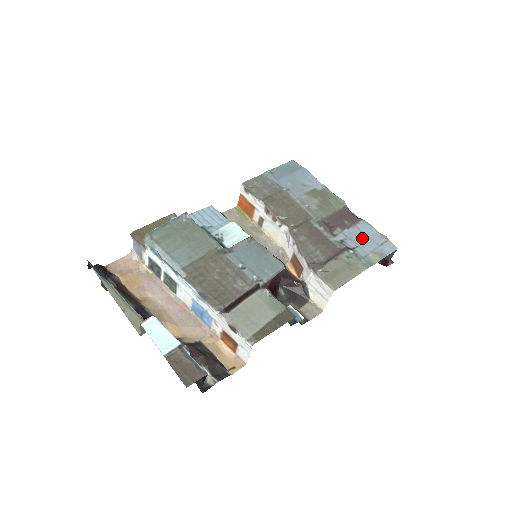
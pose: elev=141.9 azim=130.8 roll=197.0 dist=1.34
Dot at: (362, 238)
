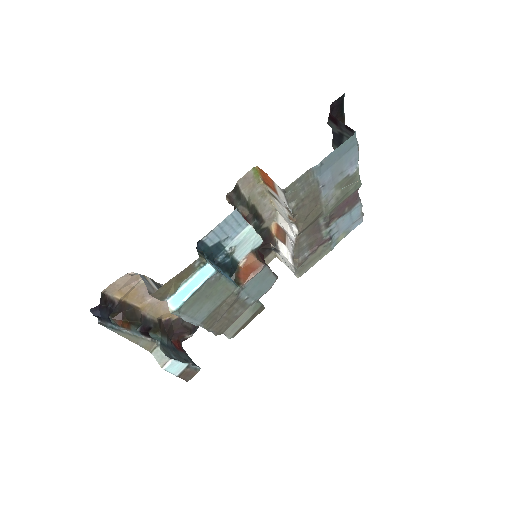
Dot at: (346, 222)
